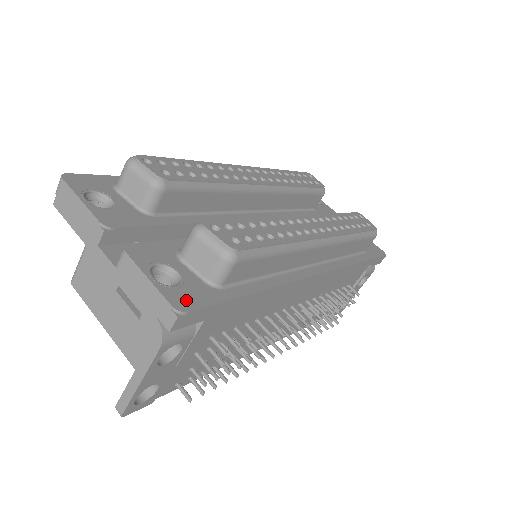
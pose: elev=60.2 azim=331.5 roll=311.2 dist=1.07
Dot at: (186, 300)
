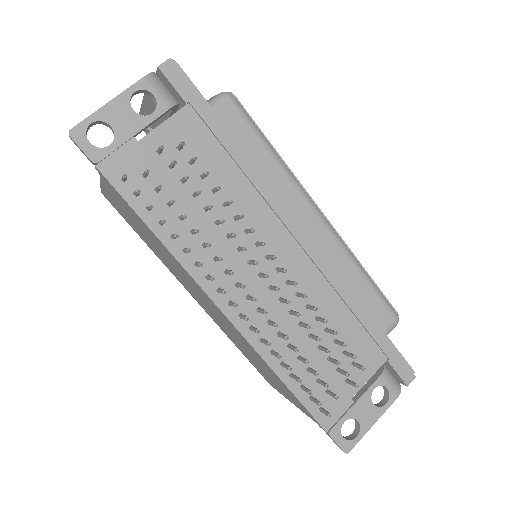
Dot at: occluded
